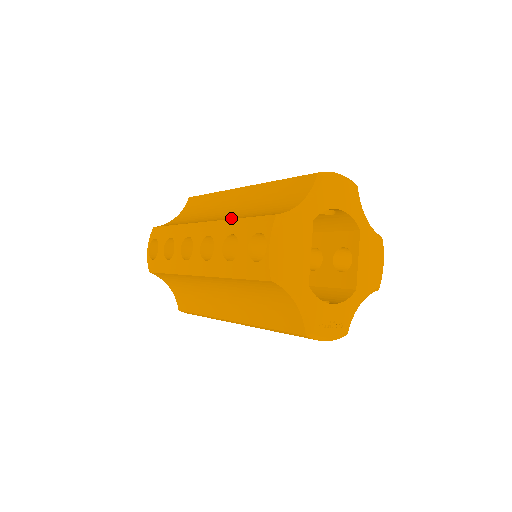
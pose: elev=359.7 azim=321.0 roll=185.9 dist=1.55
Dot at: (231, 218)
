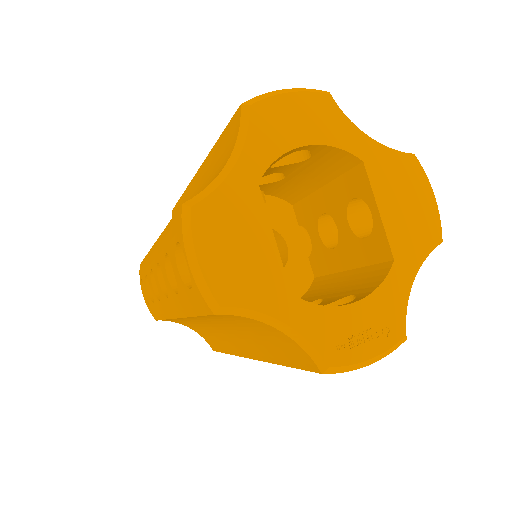
Dot at: occluded
